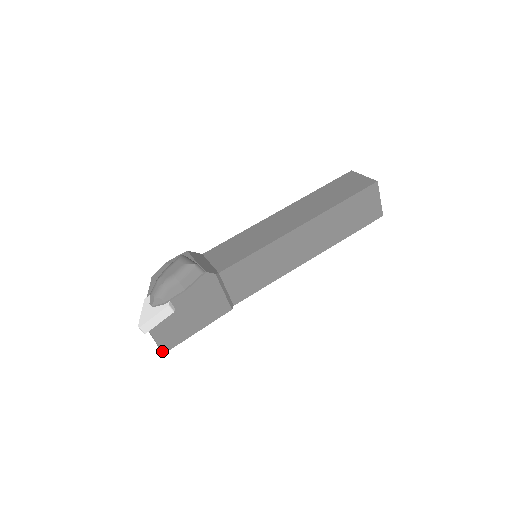
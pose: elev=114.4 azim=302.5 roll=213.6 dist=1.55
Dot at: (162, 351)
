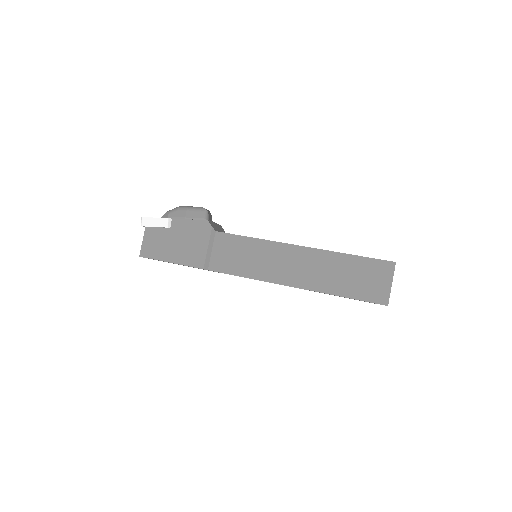
Dot at: (140, 253)
